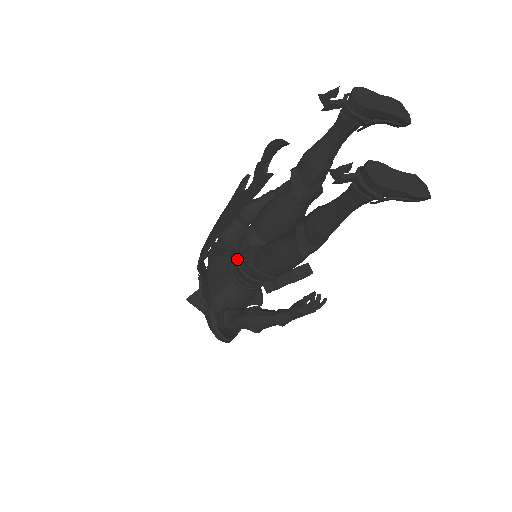
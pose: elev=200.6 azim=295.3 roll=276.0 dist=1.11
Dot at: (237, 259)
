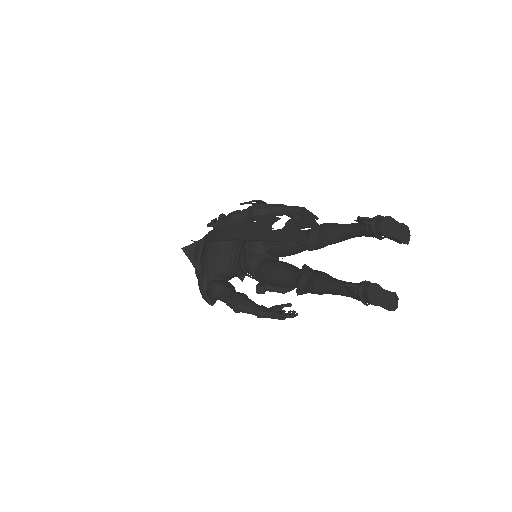
Dot at: (242, 257)
